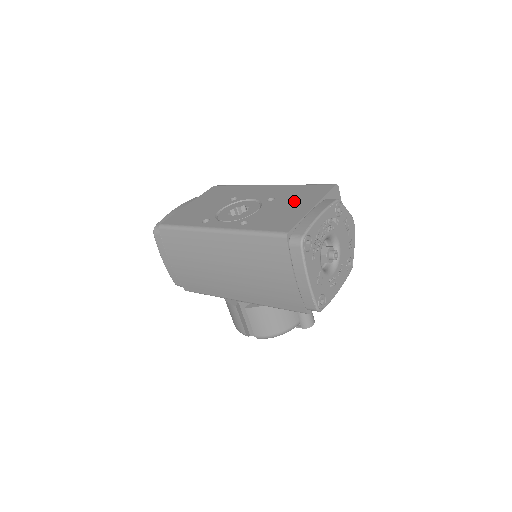
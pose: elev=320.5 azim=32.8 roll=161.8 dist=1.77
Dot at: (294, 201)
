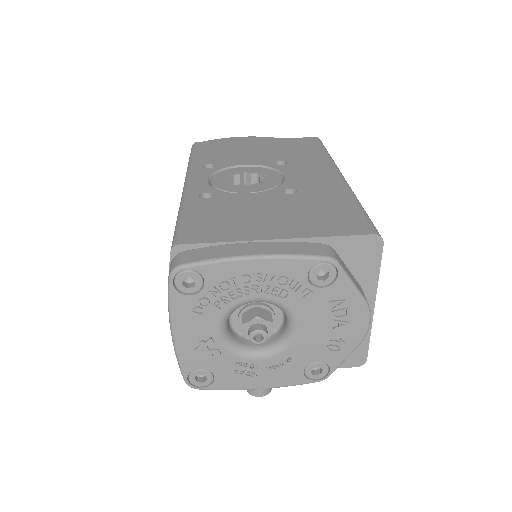
Dot at: (290, 213)
